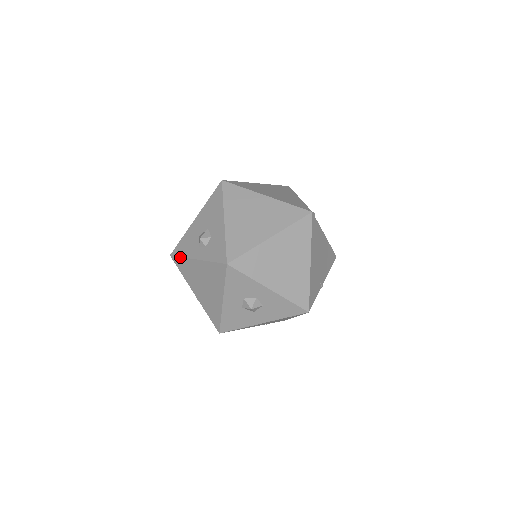
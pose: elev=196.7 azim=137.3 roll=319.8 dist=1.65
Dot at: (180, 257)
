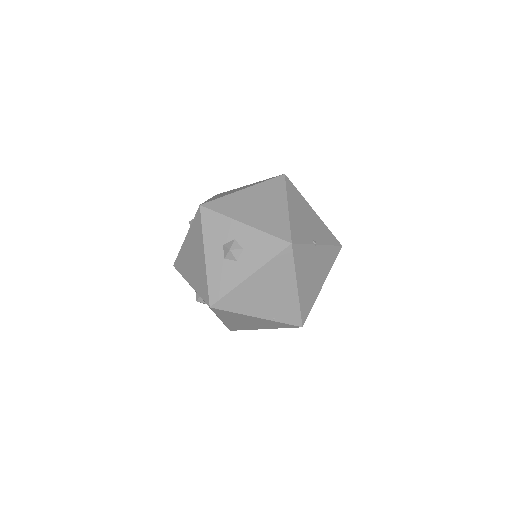
Dot at: (178, 255)
